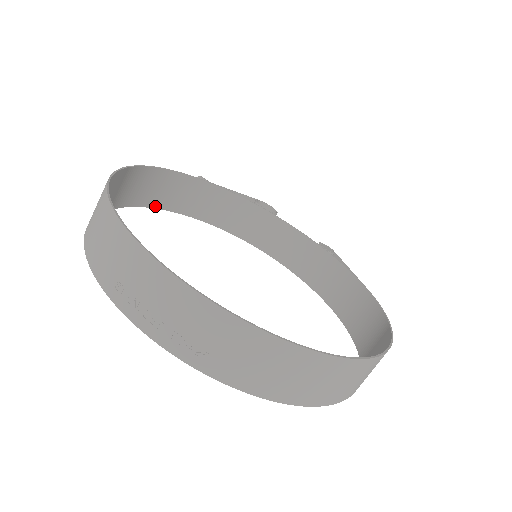
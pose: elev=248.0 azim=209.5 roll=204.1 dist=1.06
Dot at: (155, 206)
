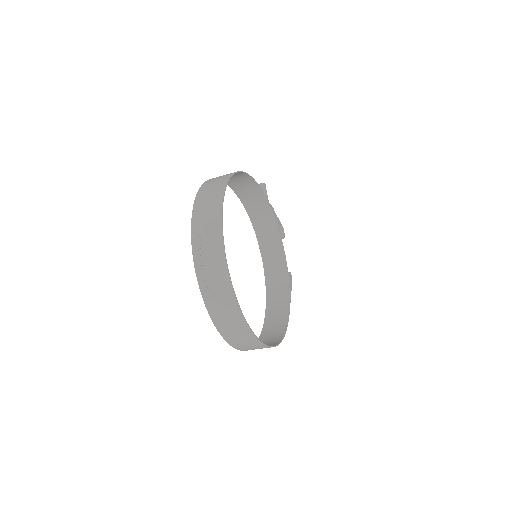
Dot at: (232, 188)
